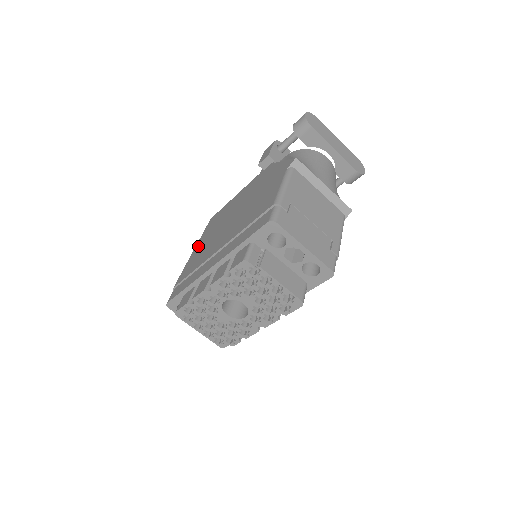
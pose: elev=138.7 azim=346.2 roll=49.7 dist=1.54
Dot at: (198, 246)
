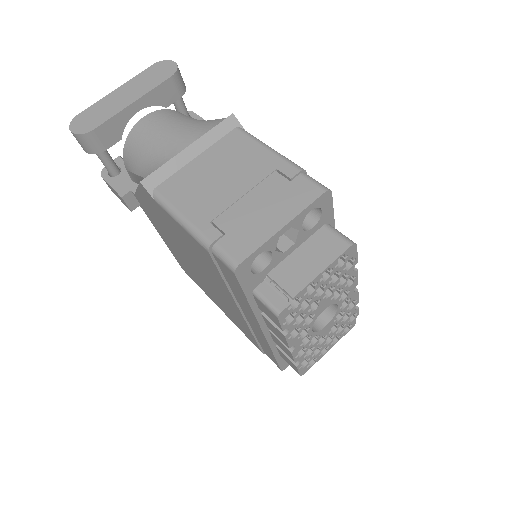
Dot at: occluded
